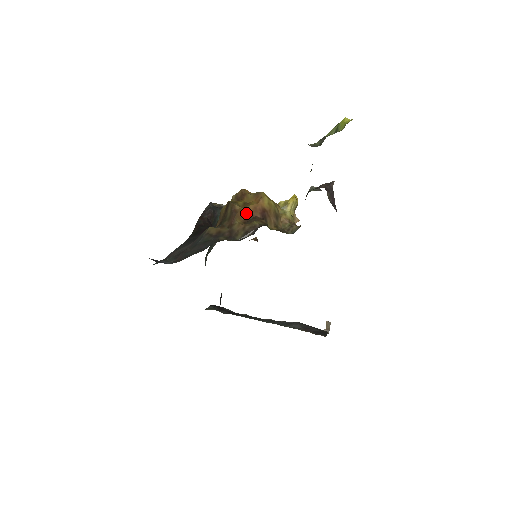
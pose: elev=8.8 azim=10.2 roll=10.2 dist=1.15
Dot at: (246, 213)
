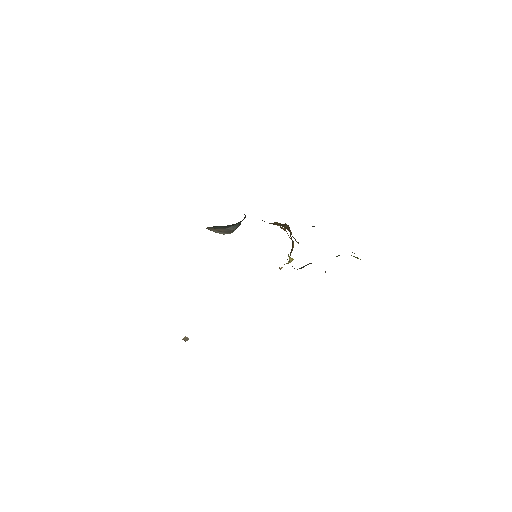
Dot at: occluded
